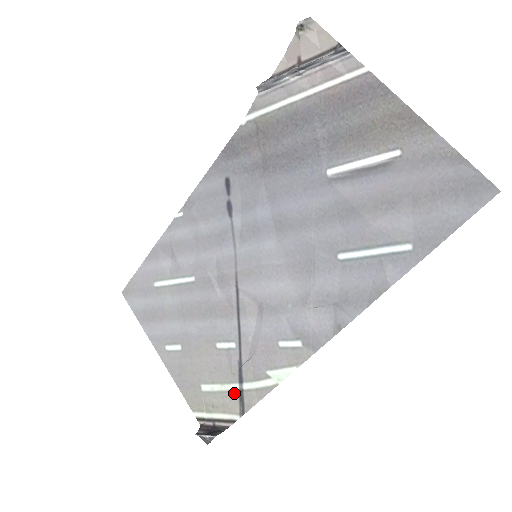
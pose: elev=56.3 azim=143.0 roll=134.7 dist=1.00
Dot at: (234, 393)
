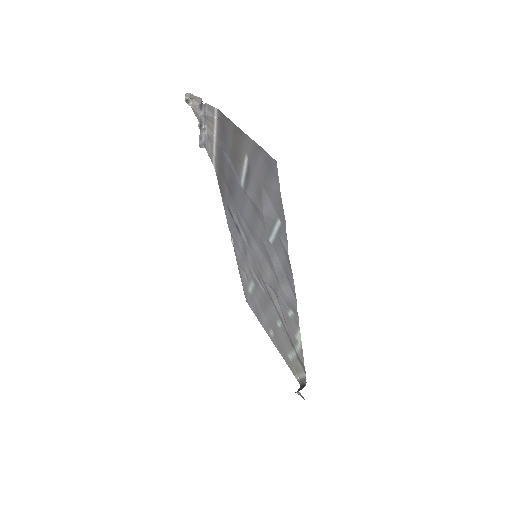
Dot at: (296, 357)
